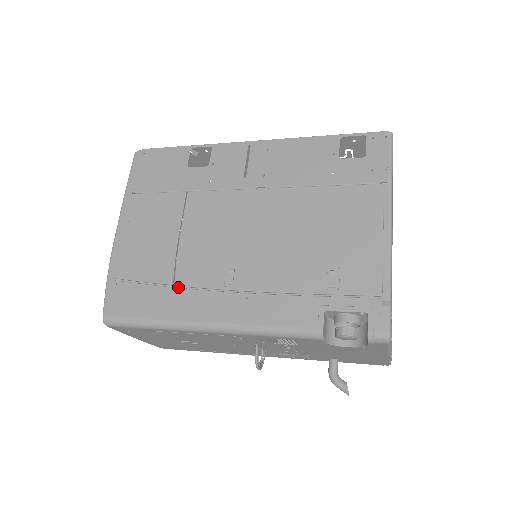
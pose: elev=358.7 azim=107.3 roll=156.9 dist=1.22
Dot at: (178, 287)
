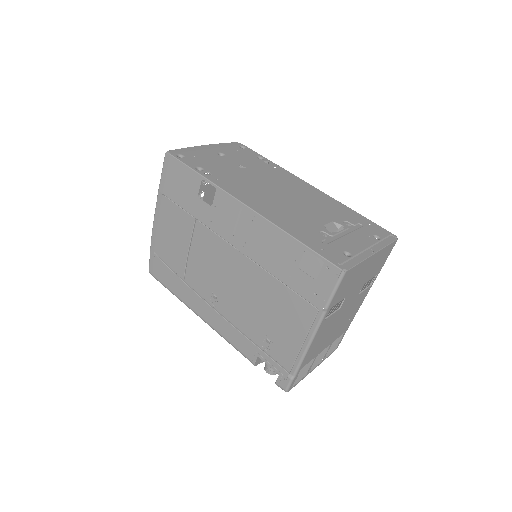
Dot at: (187, 283)
